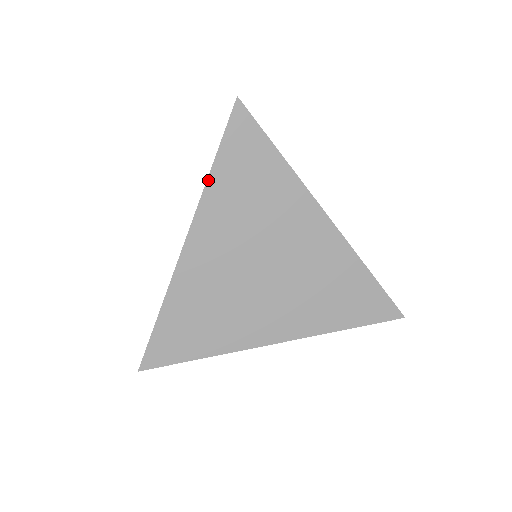
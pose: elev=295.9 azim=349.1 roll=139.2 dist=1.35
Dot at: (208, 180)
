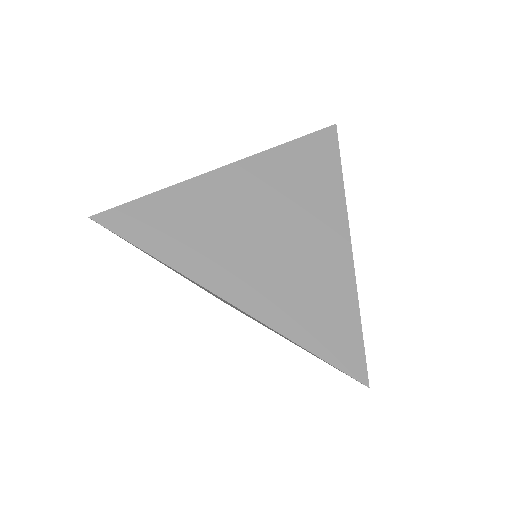
Dot at: (279, 146)
